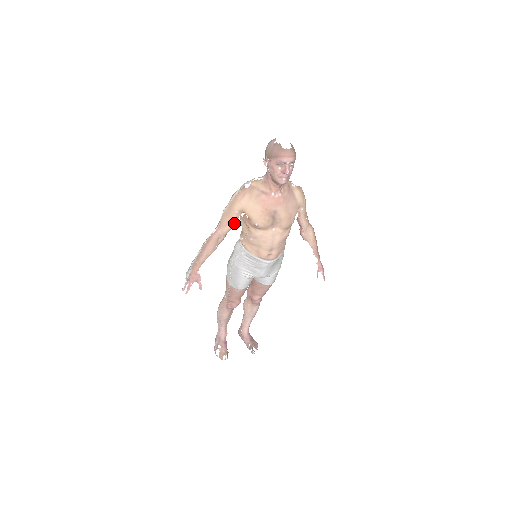
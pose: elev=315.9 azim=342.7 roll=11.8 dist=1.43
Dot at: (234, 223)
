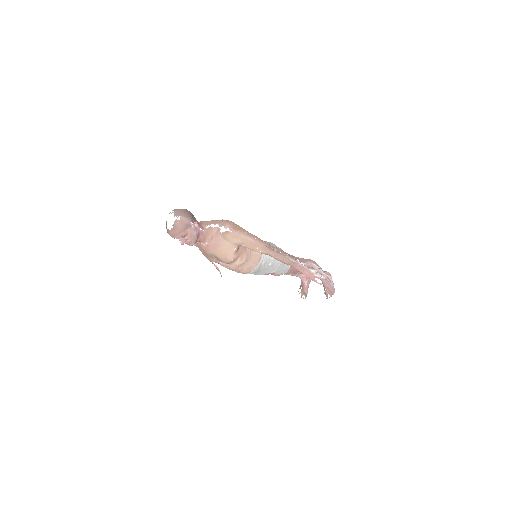
Dot at: occluded
